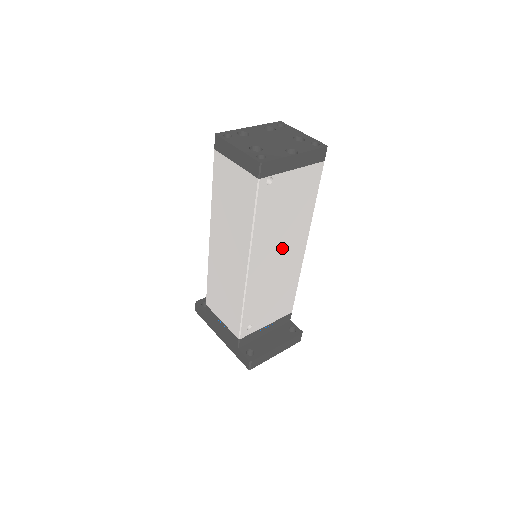
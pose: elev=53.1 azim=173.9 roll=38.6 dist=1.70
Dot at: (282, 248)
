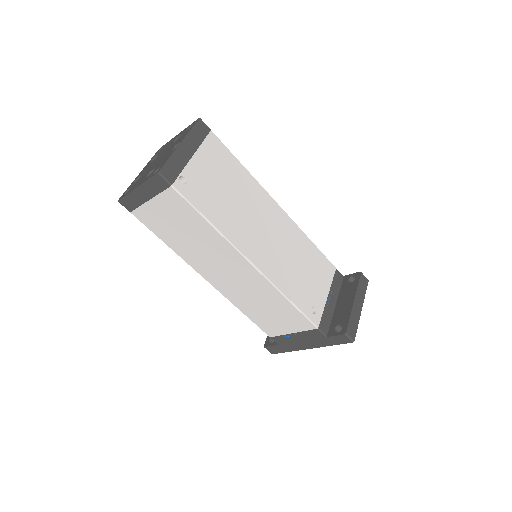
Dot at: (260, 223)
